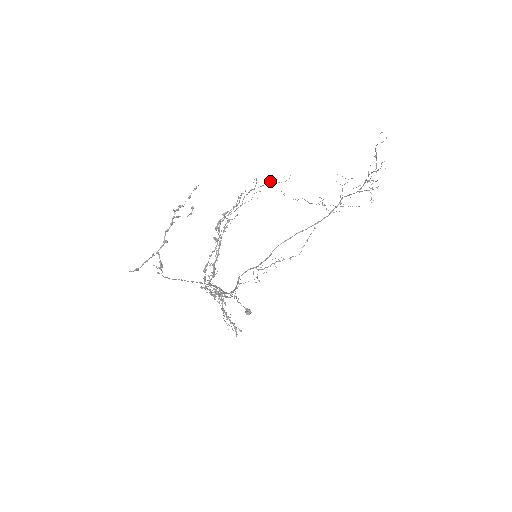
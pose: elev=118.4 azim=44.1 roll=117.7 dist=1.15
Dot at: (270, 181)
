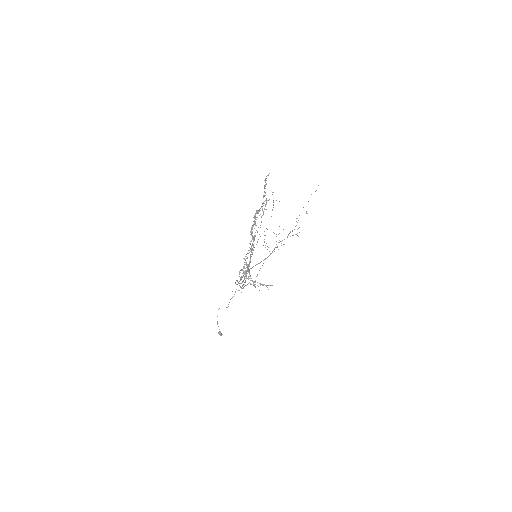
Dot at: occluded
